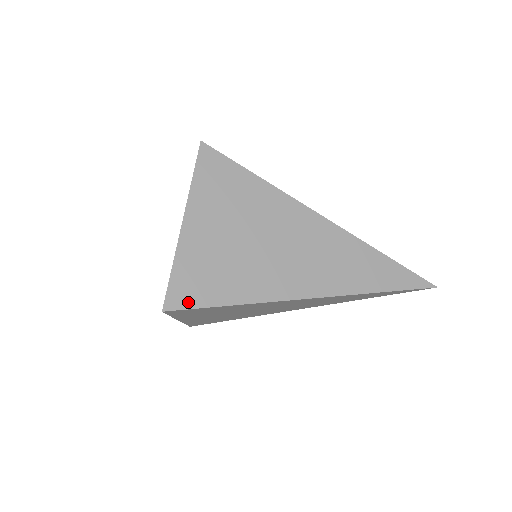
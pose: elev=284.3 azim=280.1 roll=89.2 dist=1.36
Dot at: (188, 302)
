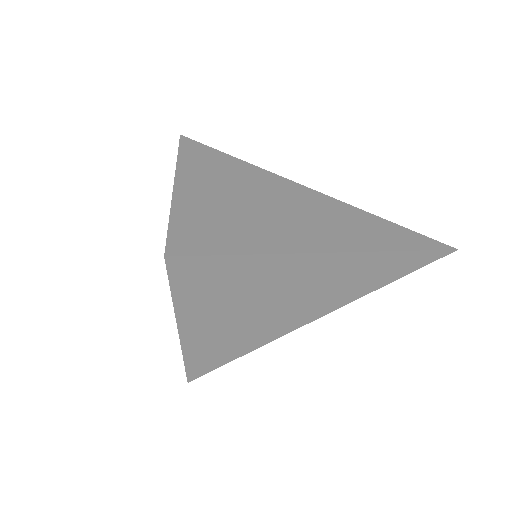
Dot at: (195, 249)
